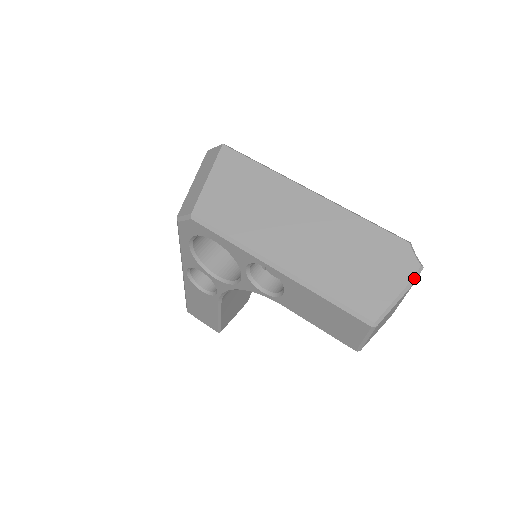
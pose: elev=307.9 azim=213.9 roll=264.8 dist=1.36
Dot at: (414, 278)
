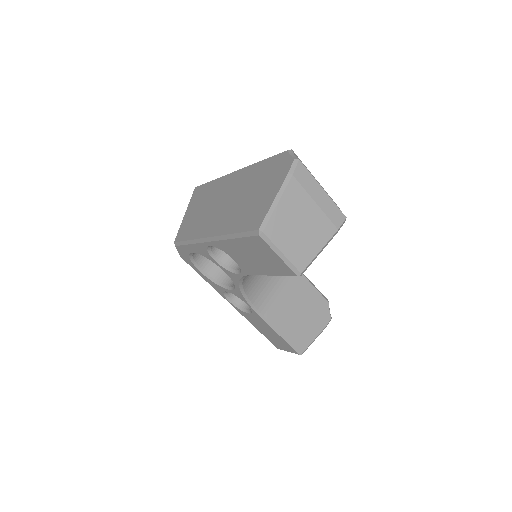
Dot at: (289, 173)
